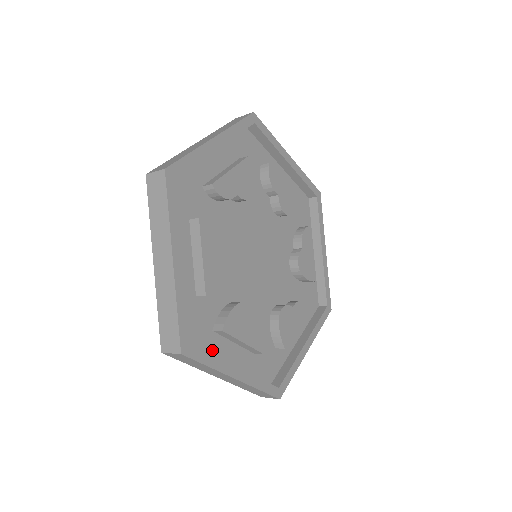
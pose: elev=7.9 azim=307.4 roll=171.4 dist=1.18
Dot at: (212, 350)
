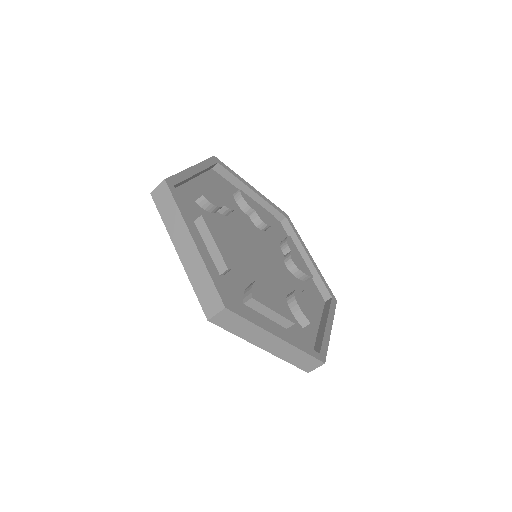
Dot at: occluded
